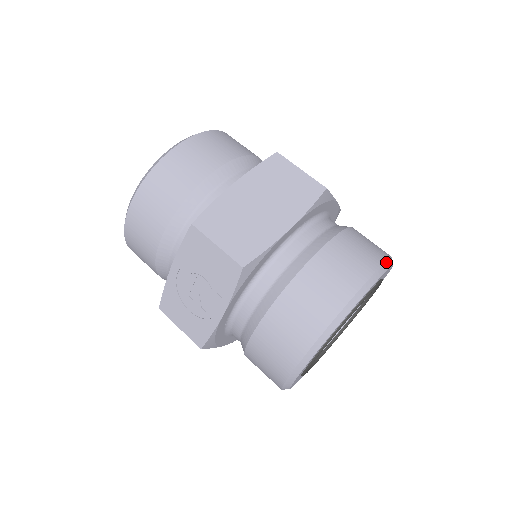
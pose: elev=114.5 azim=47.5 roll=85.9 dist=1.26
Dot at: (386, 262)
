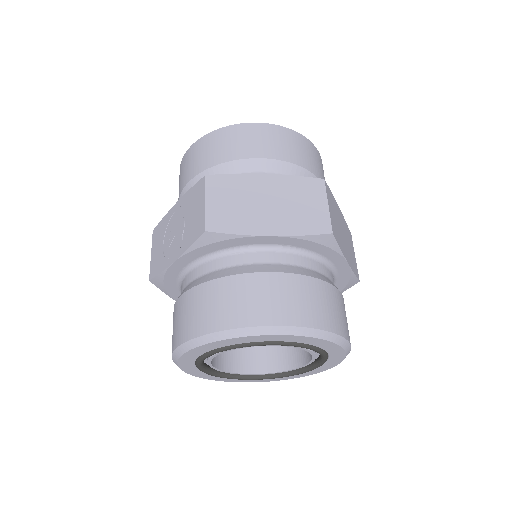
Dot at: (329, 332)
